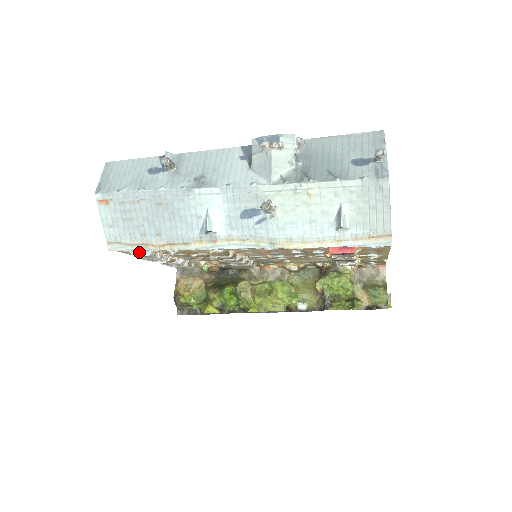
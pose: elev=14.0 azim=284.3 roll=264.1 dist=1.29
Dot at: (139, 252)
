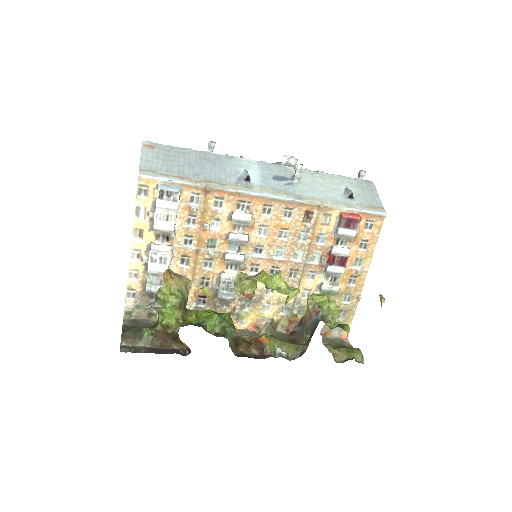
Dot at: (169, 186)
